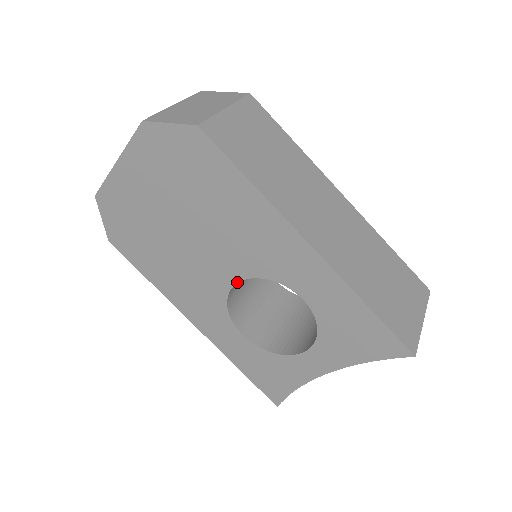
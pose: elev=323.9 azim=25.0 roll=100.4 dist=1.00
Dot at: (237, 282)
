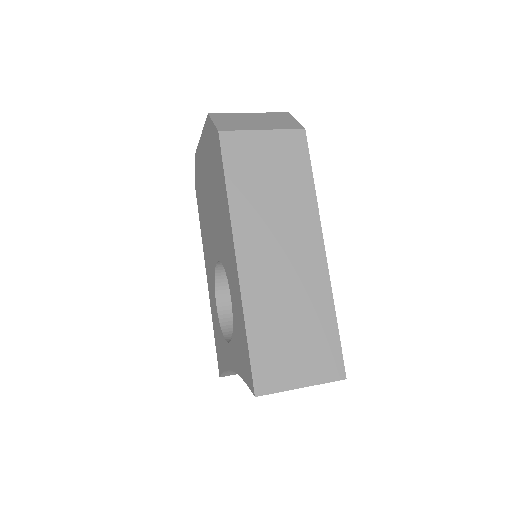
Dot at: (218, 260)
